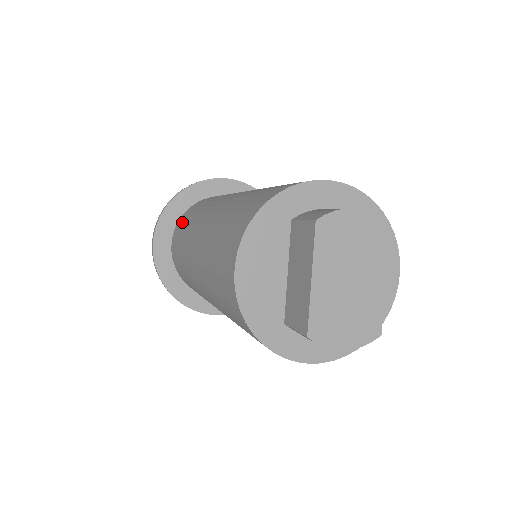
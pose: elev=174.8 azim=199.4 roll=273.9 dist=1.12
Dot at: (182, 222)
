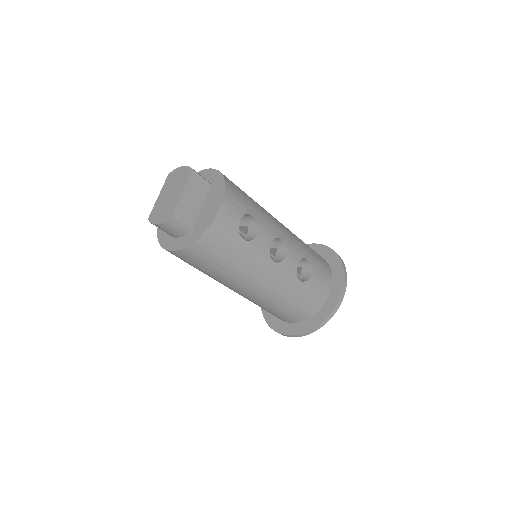
Dot at: occluded
